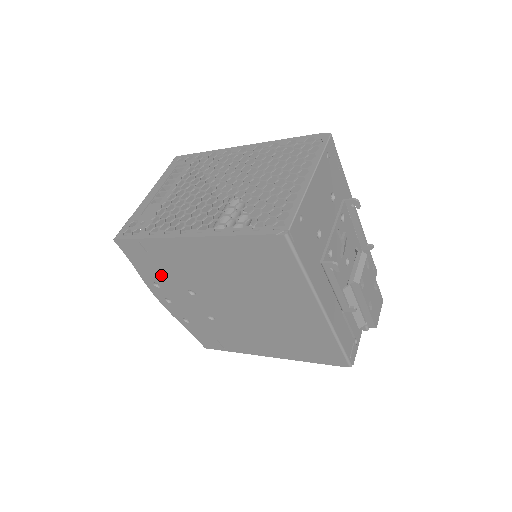
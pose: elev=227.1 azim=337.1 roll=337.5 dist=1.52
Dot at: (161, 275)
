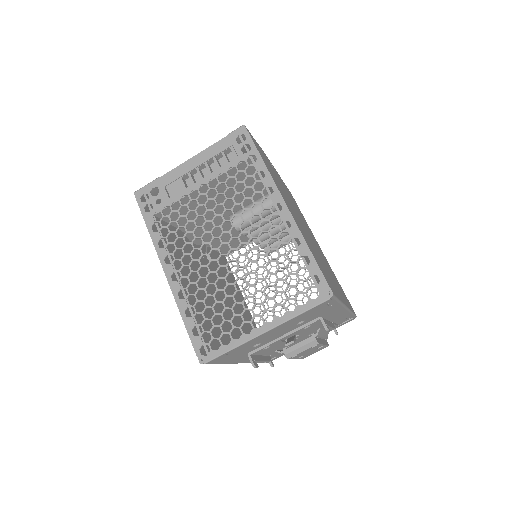
Dot at: occluded
